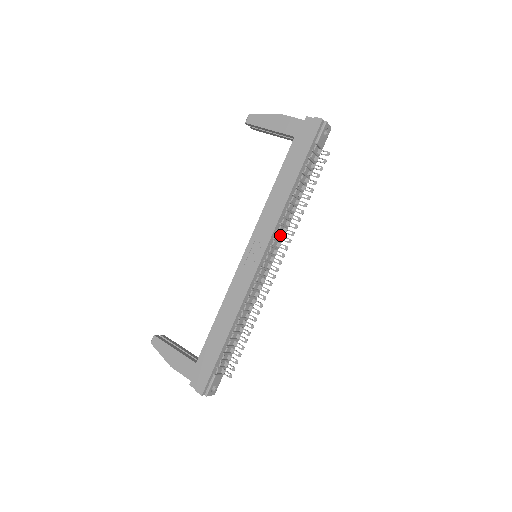
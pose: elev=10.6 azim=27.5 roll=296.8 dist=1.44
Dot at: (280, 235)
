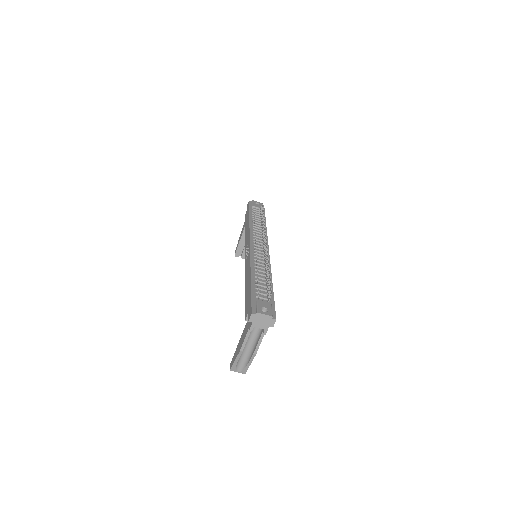
Dot at: (261, 237)
